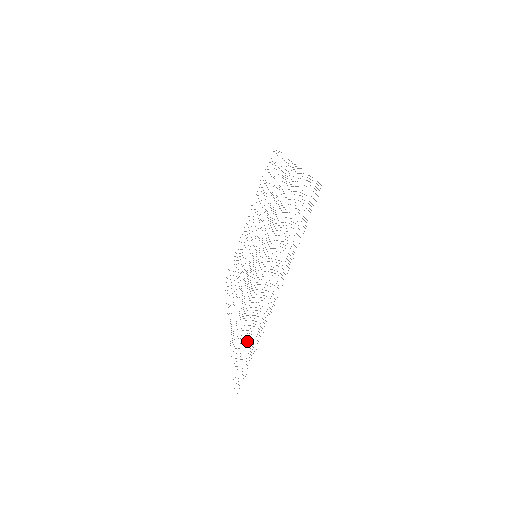
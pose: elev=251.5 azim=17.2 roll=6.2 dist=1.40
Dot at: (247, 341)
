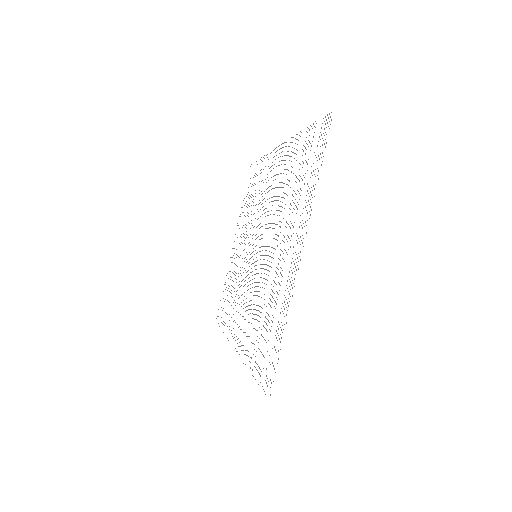
Dot at: occluded
